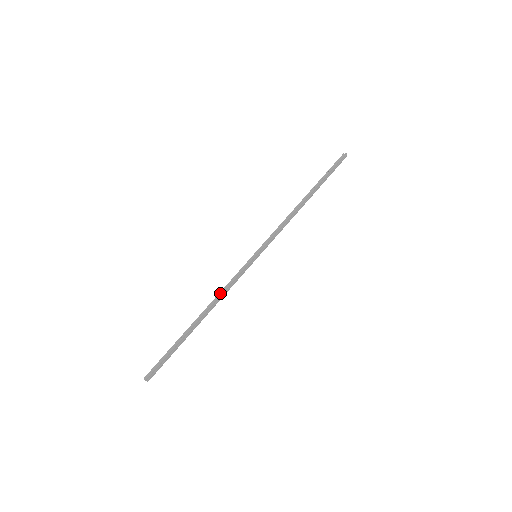
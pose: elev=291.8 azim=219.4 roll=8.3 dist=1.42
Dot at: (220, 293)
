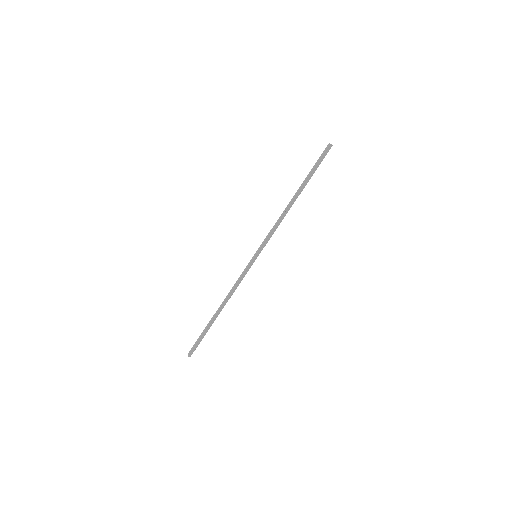
Dot at: (232, 289)
